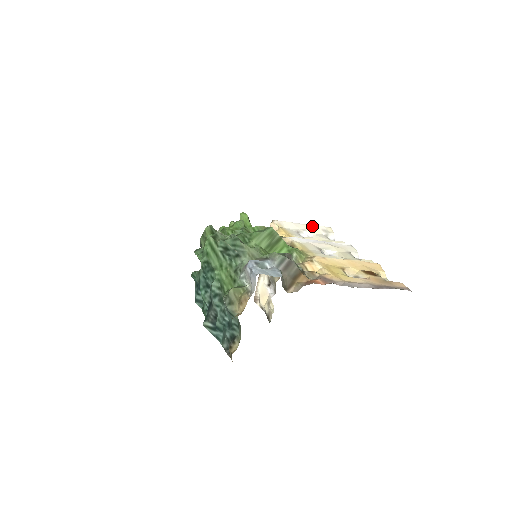
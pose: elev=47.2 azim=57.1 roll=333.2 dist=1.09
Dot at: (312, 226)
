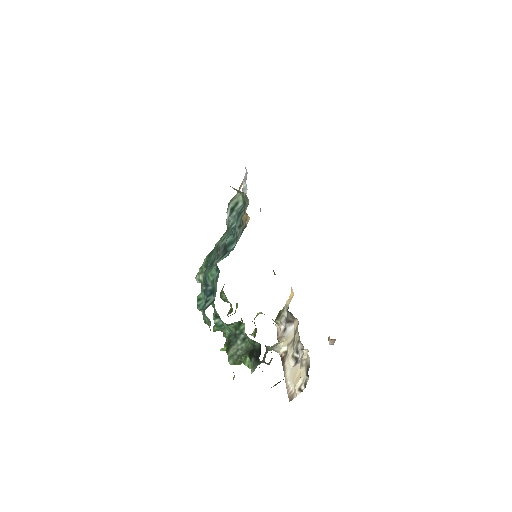
Dot at: occluded
